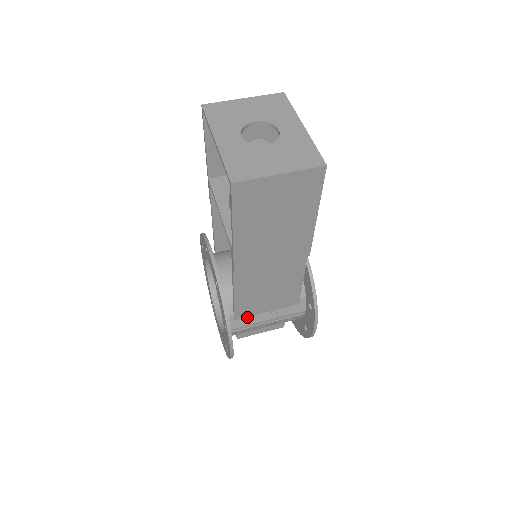
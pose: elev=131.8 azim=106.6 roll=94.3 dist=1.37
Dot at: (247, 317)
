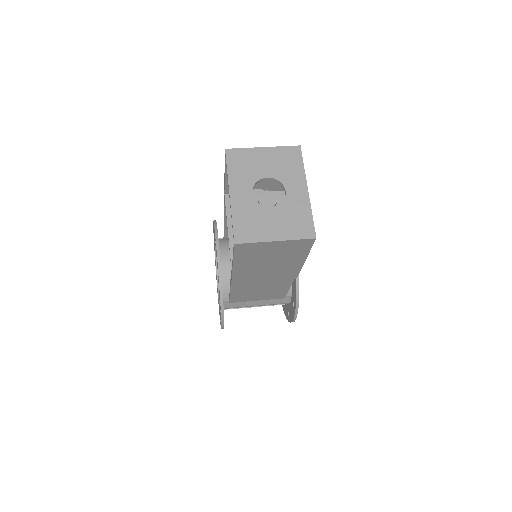
Dot at: (240, 302)
